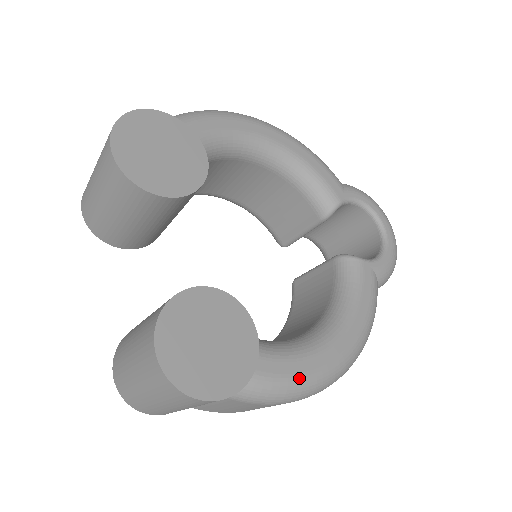
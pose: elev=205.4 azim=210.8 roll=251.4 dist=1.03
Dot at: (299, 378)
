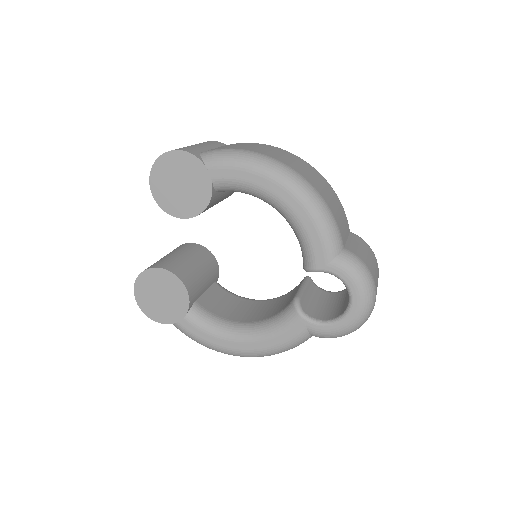
Dot at: (202, 341)
